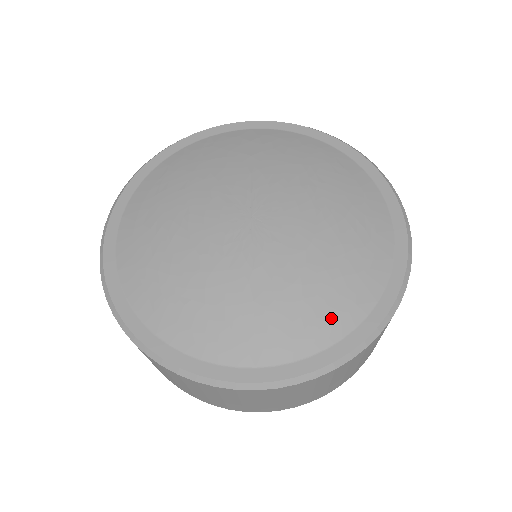
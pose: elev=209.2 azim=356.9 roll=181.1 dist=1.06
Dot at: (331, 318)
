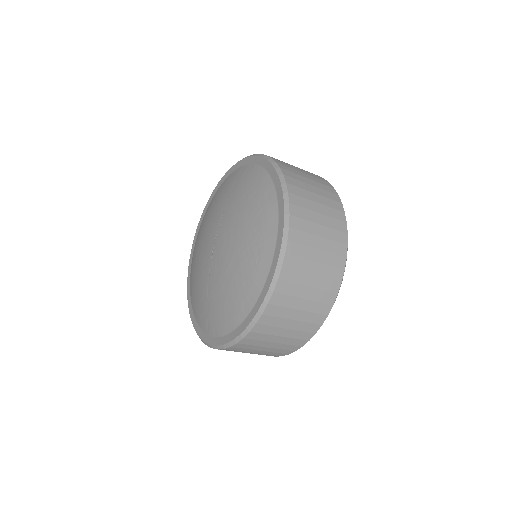
Dot at: (230, 317)
